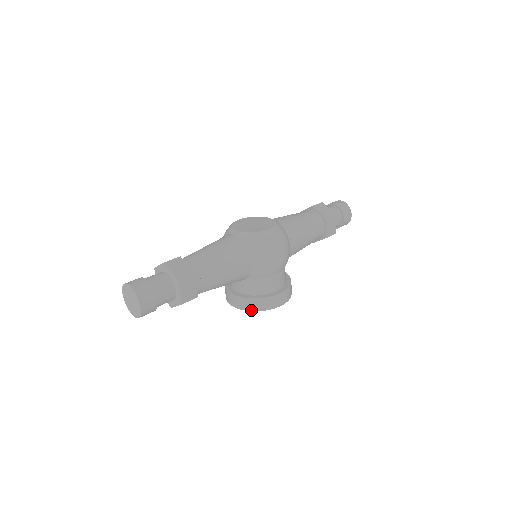
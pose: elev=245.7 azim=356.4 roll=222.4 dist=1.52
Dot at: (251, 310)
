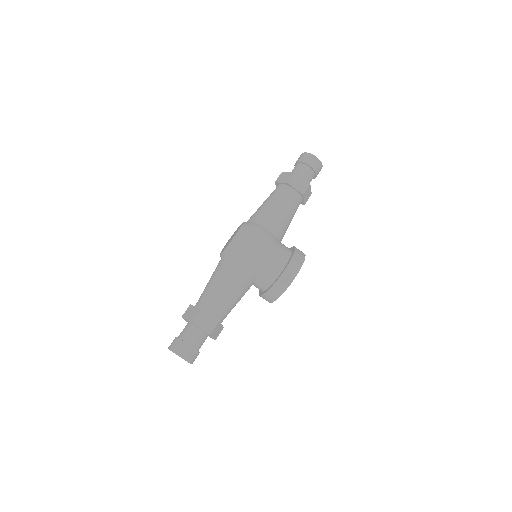
Dot at: (278, 297)
